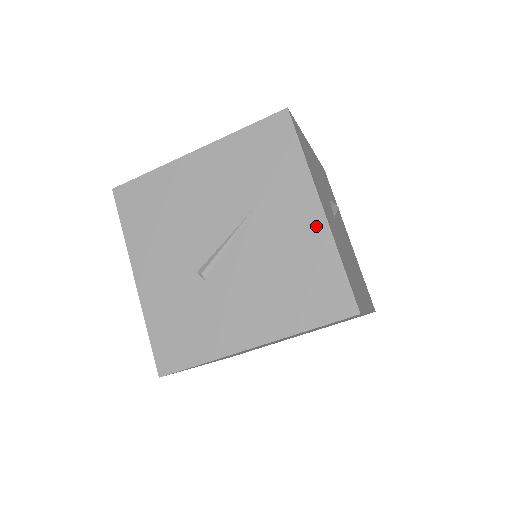
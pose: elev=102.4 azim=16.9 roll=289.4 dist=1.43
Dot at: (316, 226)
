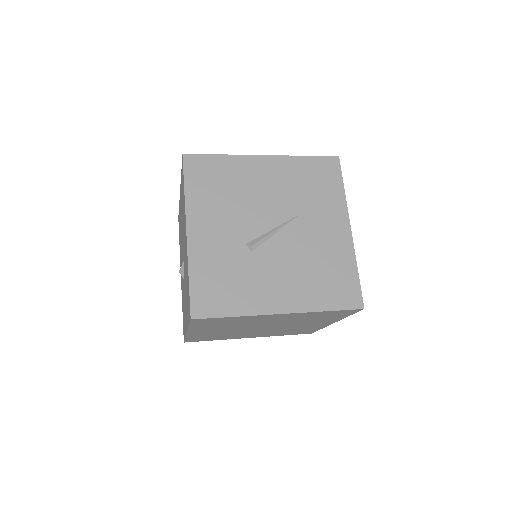
Dot at: (345, 241)
